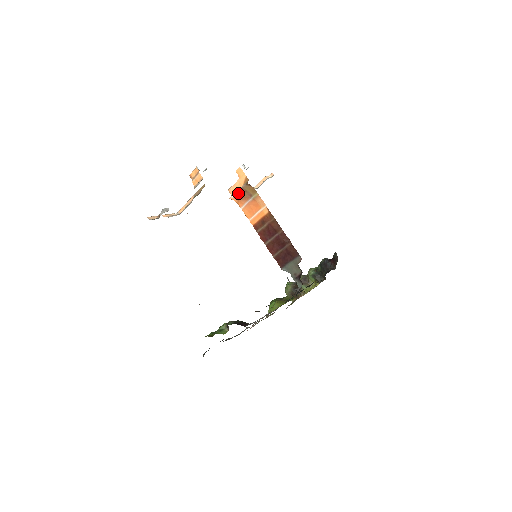
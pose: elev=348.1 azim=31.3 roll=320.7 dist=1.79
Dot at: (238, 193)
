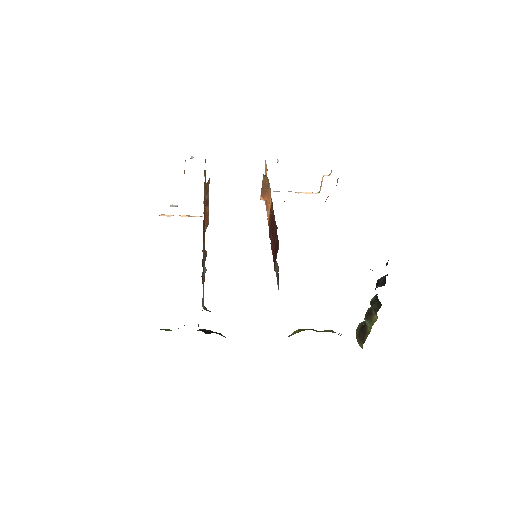
Dot at: (262, 189)
